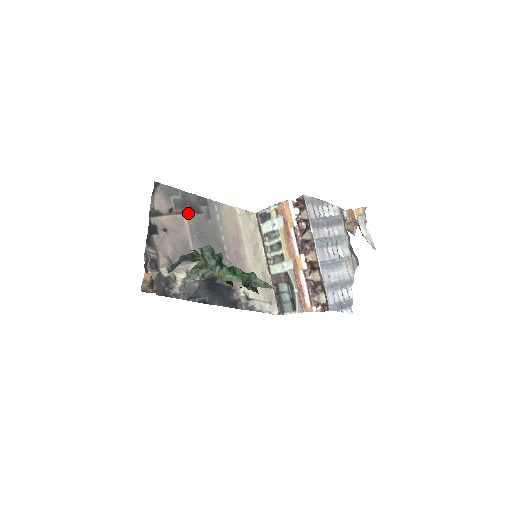
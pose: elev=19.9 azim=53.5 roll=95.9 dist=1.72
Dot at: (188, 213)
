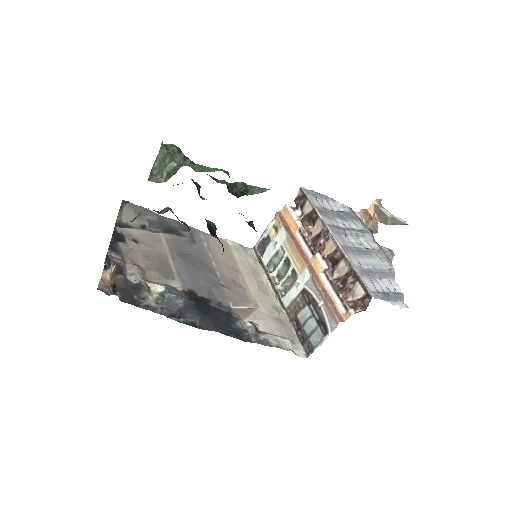
Dot at: (166, 233)
